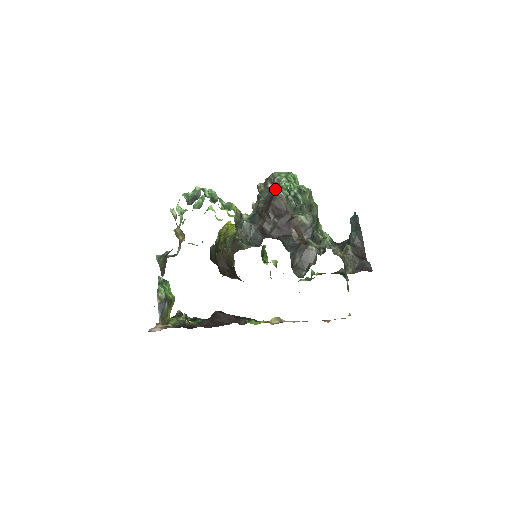
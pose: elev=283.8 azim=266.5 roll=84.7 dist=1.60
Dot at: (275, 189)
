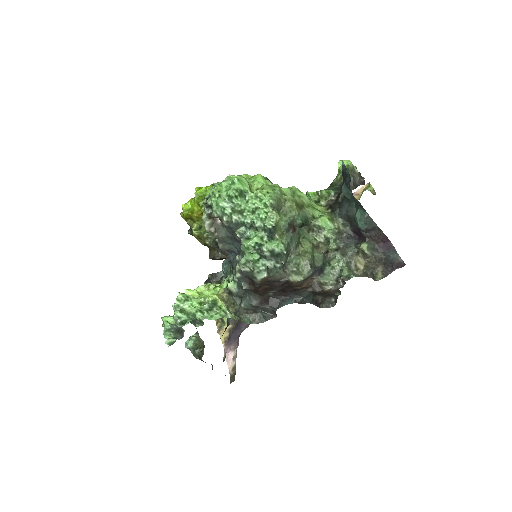
Dot at: (247, 268)
